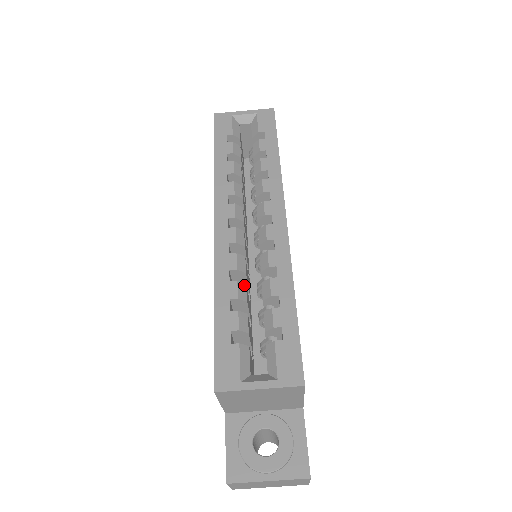
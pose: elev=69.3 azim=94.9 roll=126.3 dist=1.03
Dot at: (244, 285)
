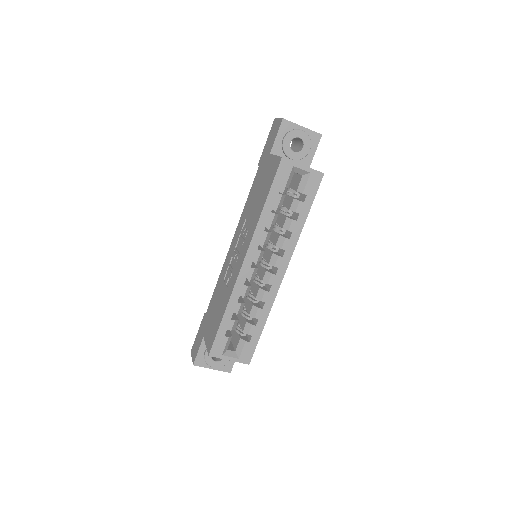
Dot at: occluded
